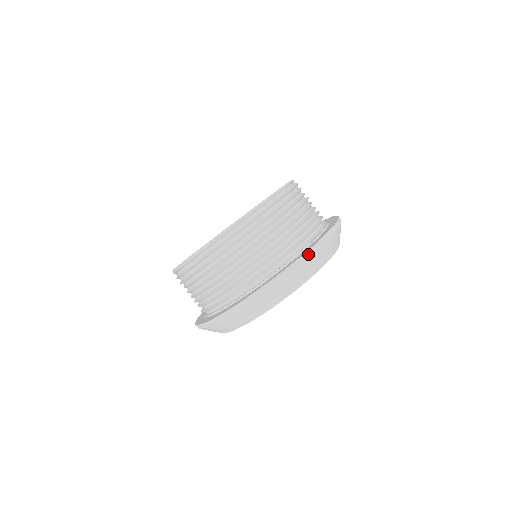
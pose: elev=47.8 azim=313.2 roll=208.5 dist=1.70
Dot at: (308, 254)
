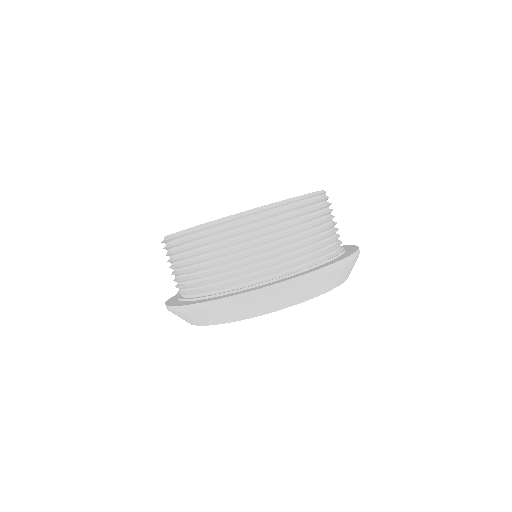
Dot at: (353, 257)
